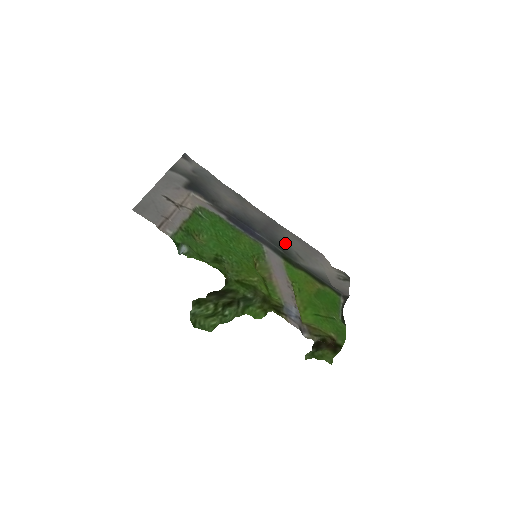
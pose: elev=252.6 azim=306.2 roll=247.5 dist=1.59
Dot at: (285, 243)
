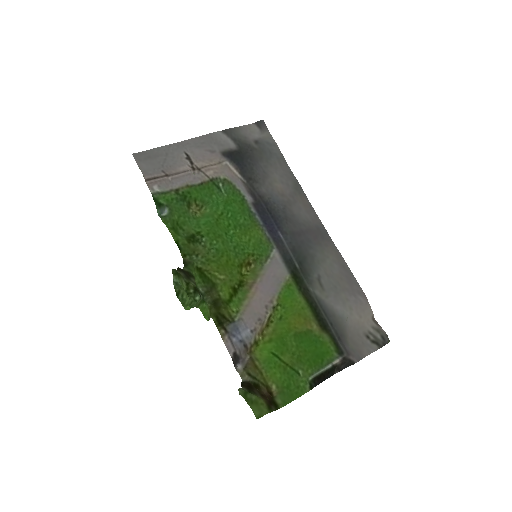
Dot at: (314, 260)
